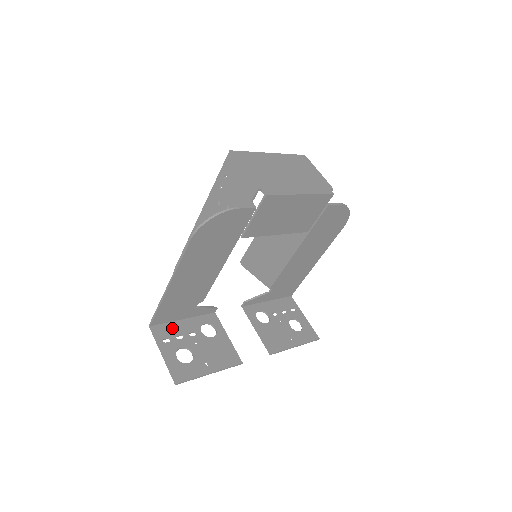
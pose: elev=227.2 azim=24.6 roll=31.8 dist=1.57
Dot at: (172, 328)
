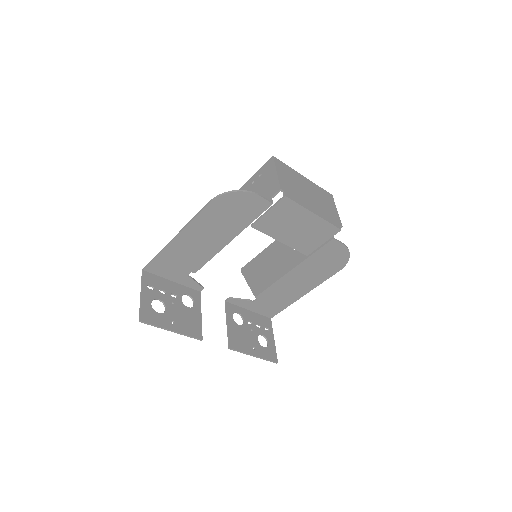
Dot at: (160, 282)
